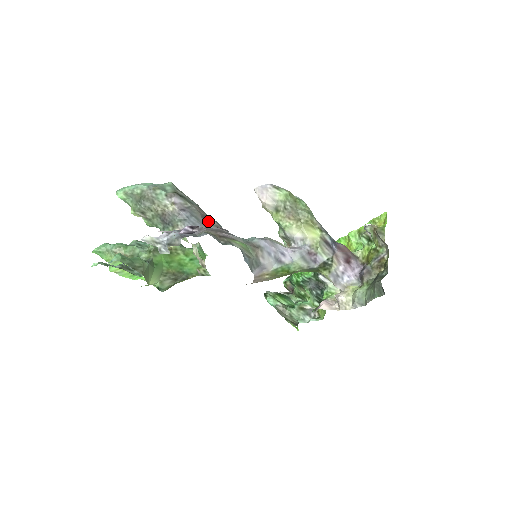
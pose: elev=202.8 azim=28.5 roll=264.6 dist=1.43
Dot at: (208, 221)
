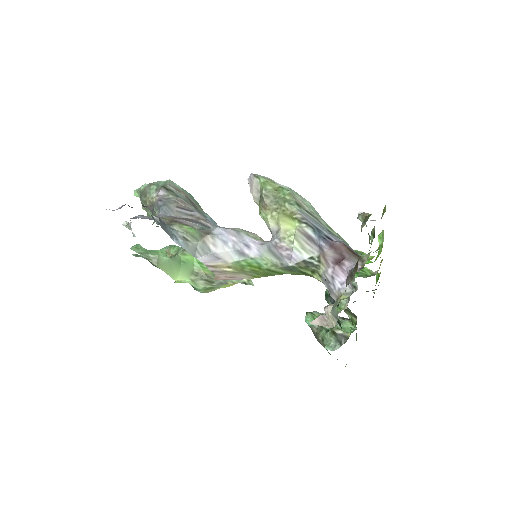
Dot at: (188, 212)
